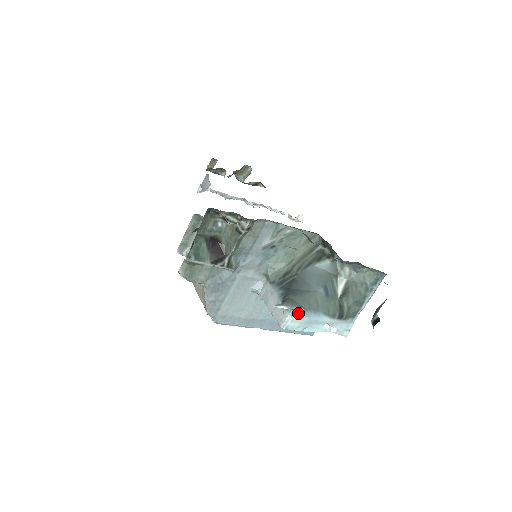
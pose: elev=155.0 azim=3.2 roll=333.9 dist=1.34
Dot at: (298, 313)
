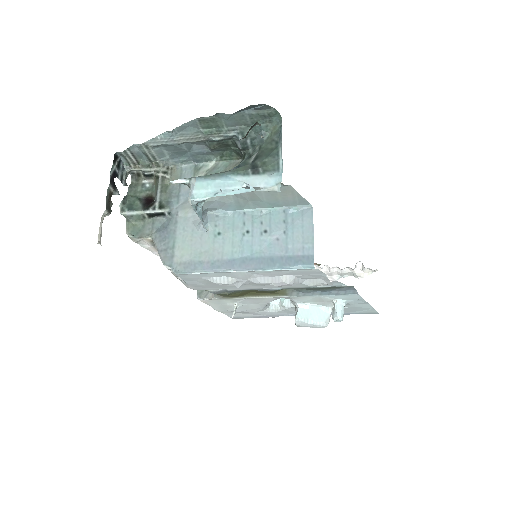
Dot at: (198, 180)
